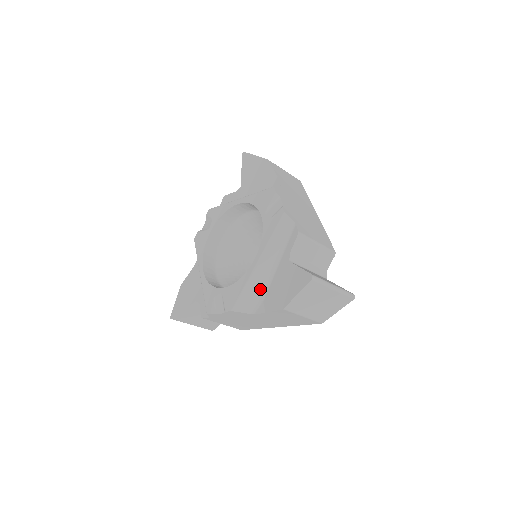
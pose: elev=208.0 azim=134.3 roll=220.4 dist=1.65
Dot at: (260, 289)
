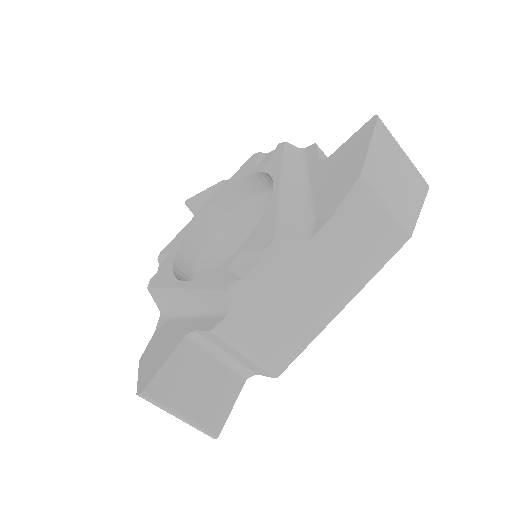
Dot at: (301, 211)
